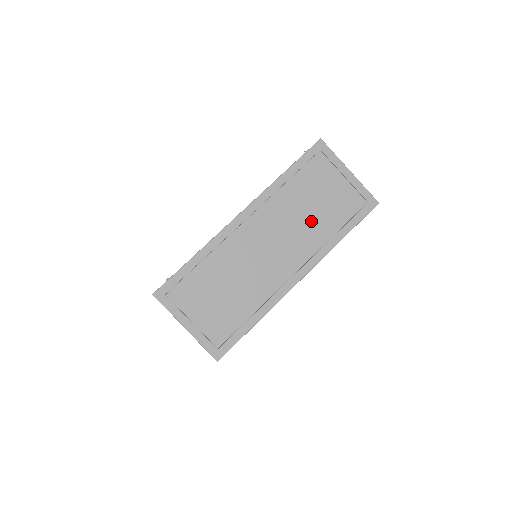
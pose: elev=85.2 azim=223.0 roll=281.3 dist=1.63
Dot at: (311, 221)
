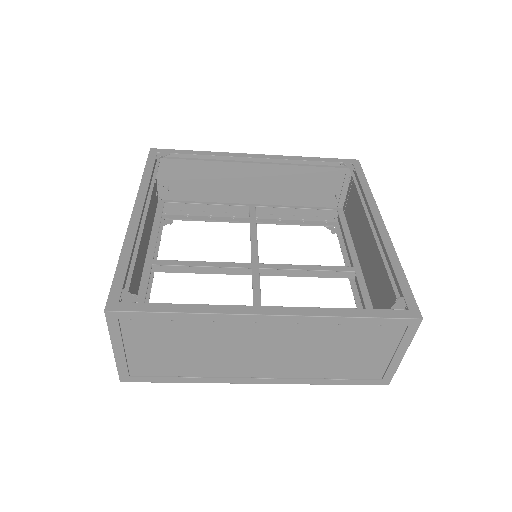
Dot at: (321, 360)
